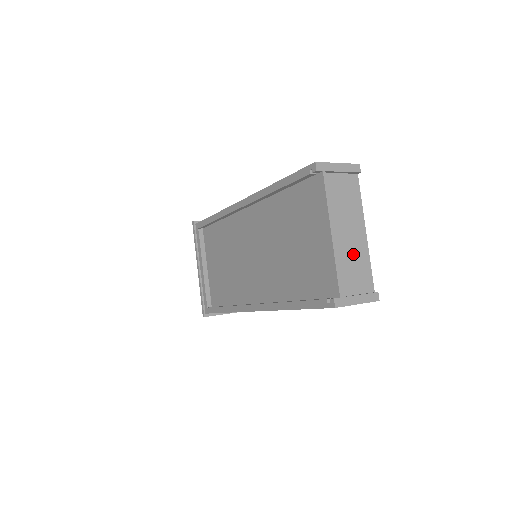
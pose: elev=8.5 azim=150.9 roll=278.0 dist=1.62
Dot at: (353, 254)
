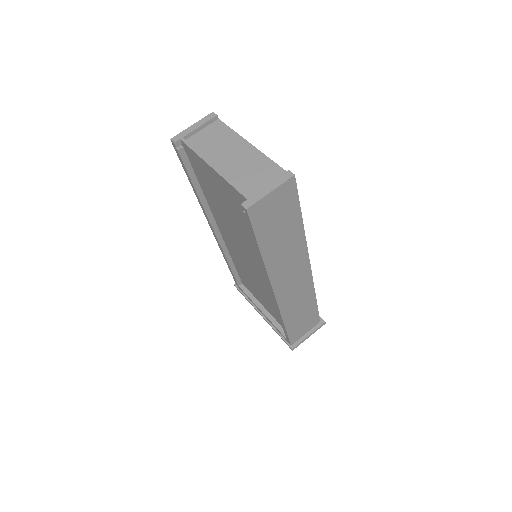
Dot at: (247, 165)
